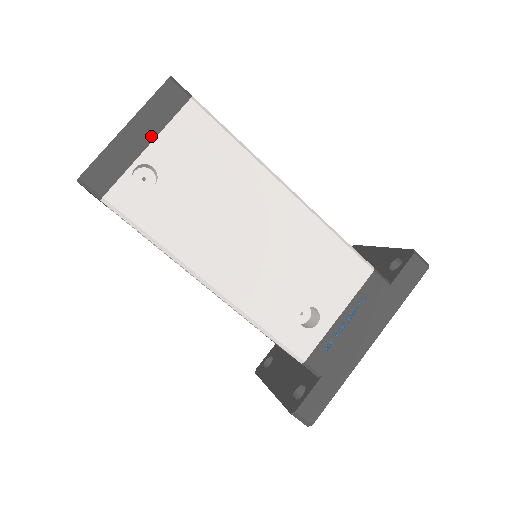
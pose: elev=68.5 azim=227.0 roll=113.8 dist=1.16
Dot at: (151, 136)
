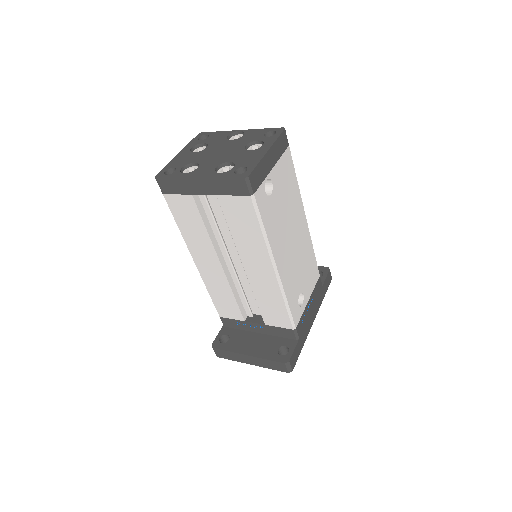
Dot at: (275, 162)
